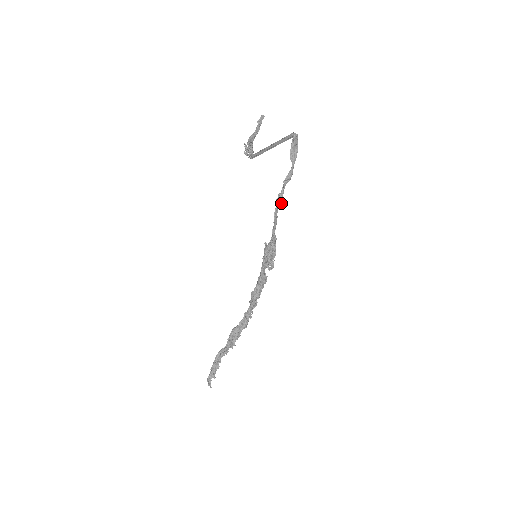
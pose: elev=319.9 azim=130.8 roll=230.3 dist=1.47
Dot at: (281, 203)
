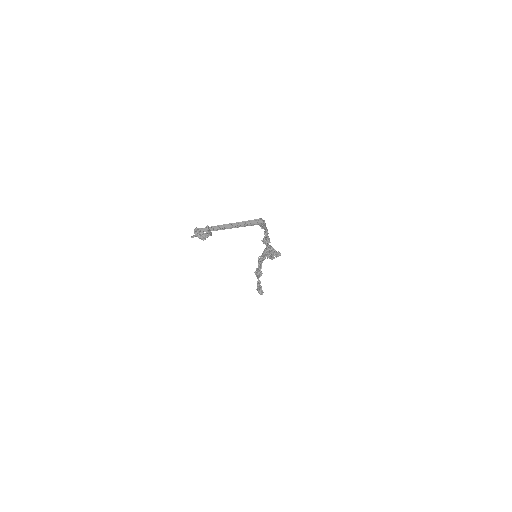
Dot at: (270, 242)
